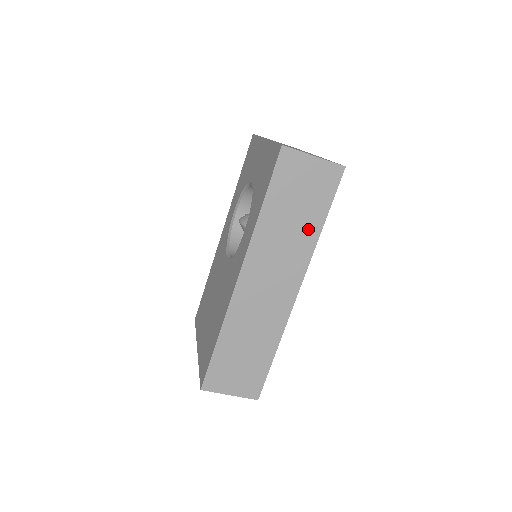
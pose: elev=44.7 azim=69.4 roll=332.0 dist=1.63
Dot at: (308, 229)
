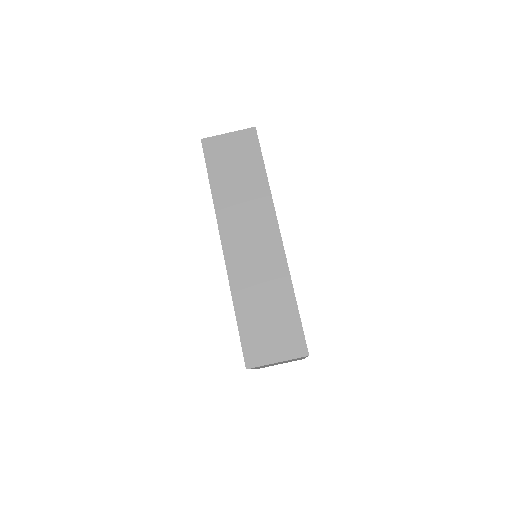
Dot at: (256, 182)
